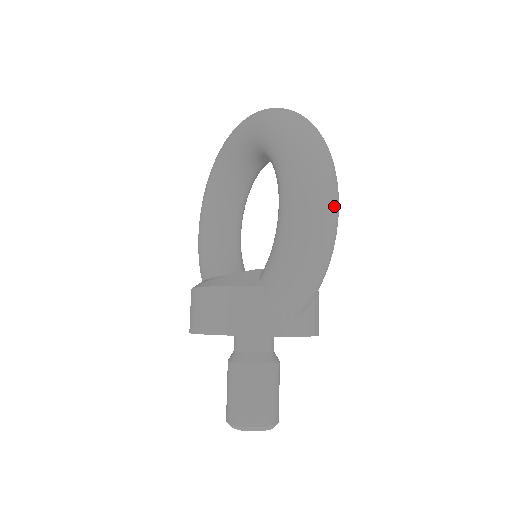
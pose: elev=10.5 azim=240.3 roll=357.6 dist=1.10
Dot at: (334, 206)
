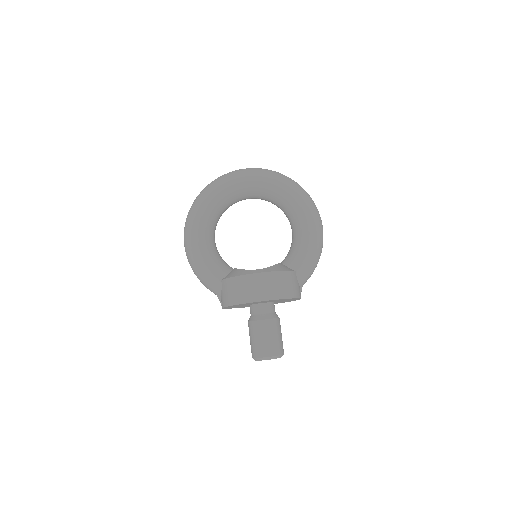
Dot at: occluded
